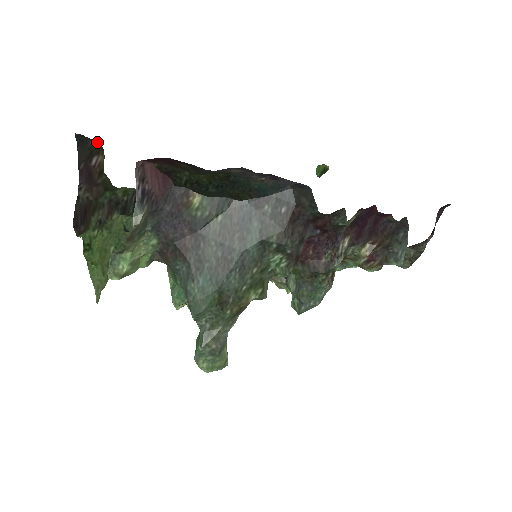
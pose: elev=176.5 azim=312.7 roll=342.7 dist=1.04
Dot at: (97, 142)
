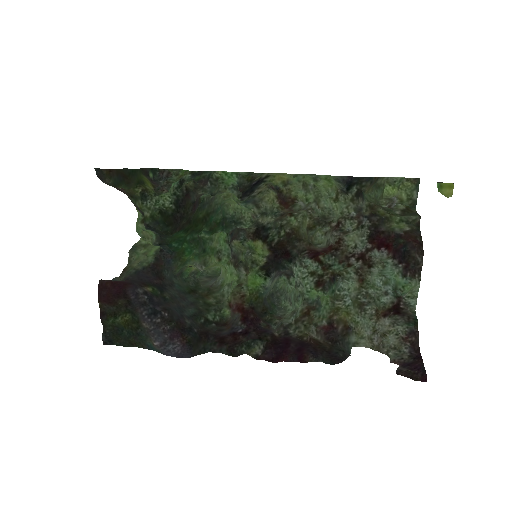
Dot at: (109, 184)
